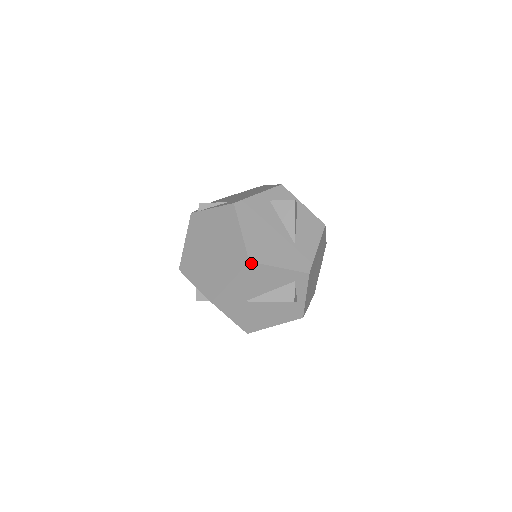
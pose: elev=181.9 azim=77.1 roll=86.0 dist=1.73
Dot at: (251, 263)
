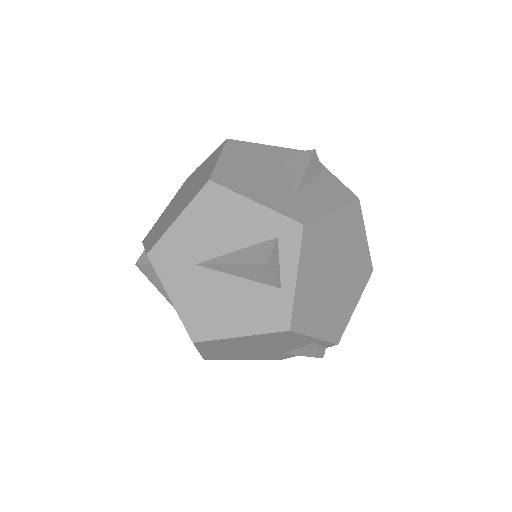
Dot at: (212, 183)
